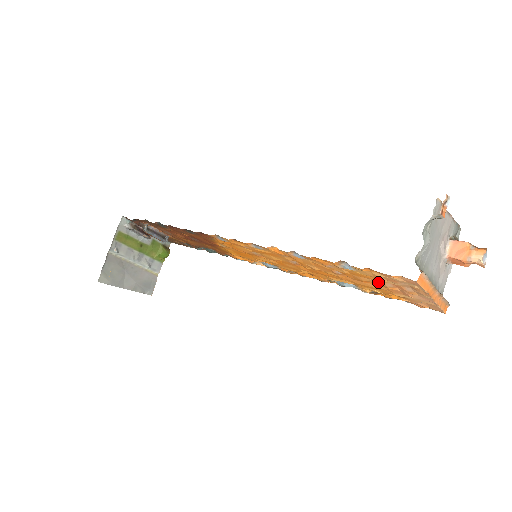
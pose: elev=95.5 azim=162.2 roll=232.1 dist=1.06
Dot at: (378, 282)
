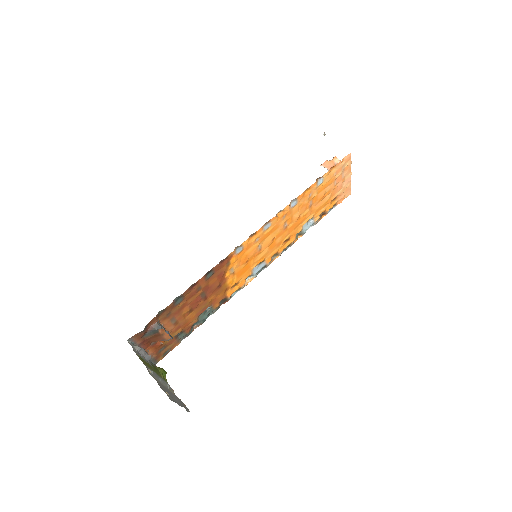
Dot at: (330, 187)
